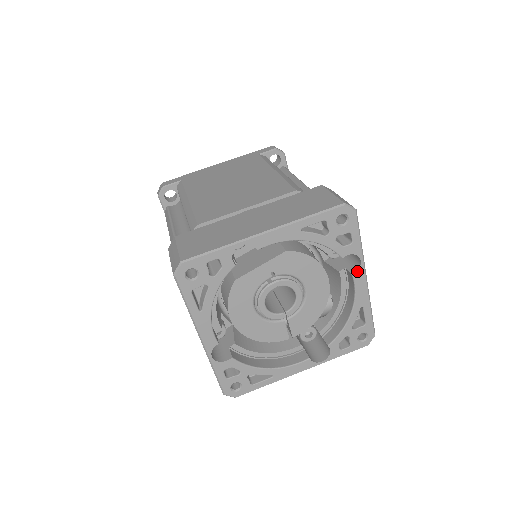
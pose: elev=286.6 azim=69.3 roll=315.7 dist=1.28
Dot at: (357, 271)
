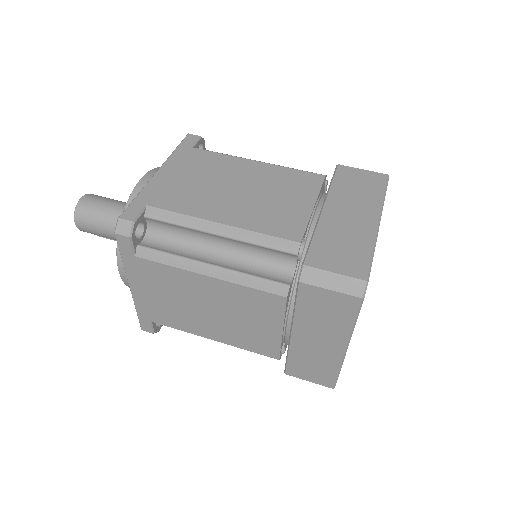
Dot at: occluded
